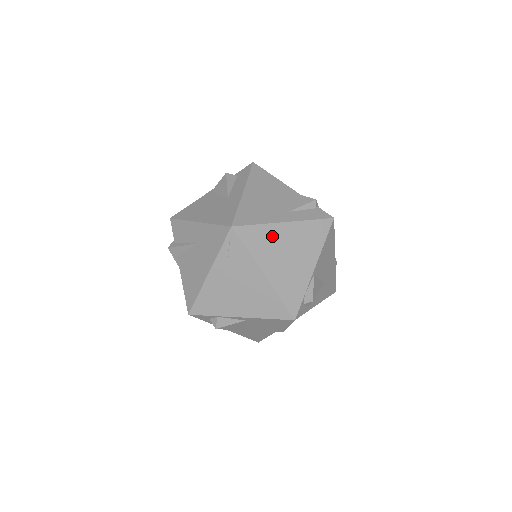
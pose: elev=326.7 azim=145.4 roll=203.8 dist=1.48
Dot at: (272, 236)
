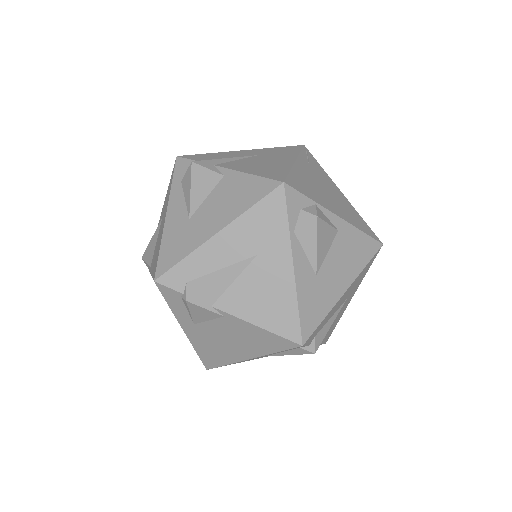
Dot at: occluded
